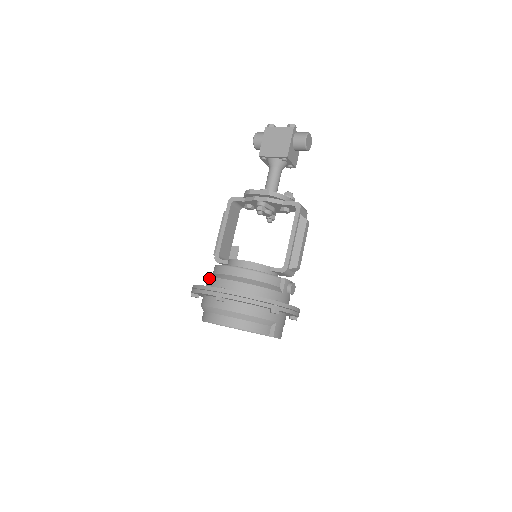
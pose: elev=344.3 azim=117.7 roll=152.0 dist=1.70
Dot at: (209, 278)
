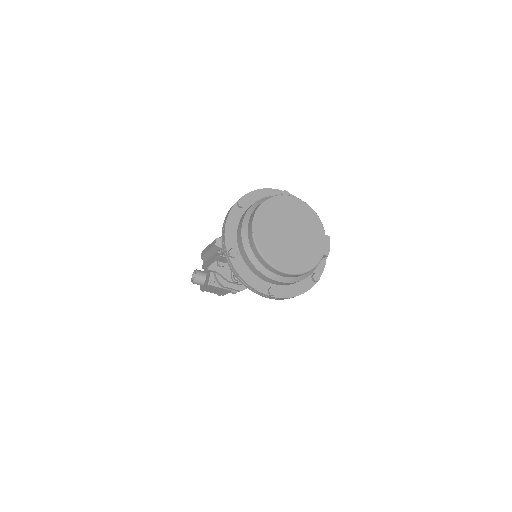
Dot at: occluded
